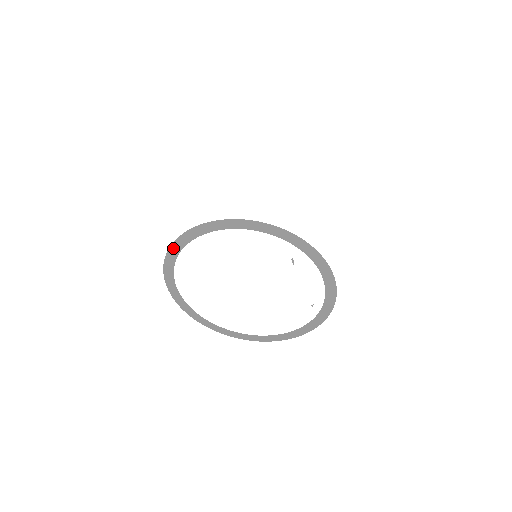
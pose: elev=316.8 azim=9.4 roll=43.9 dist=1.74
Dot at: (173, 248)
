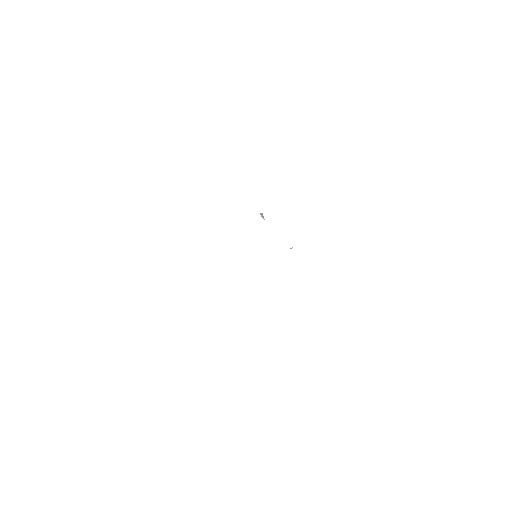
Dot at: occluded
